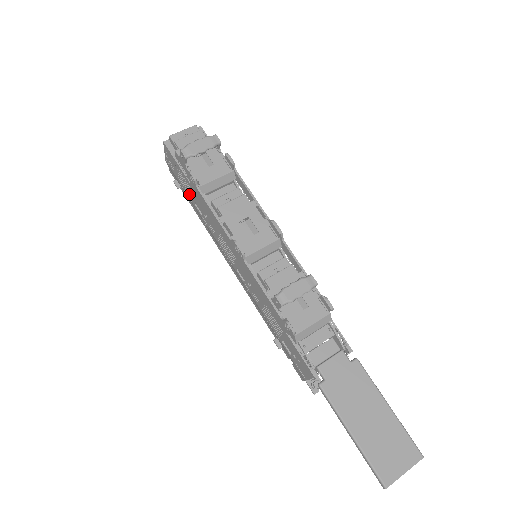
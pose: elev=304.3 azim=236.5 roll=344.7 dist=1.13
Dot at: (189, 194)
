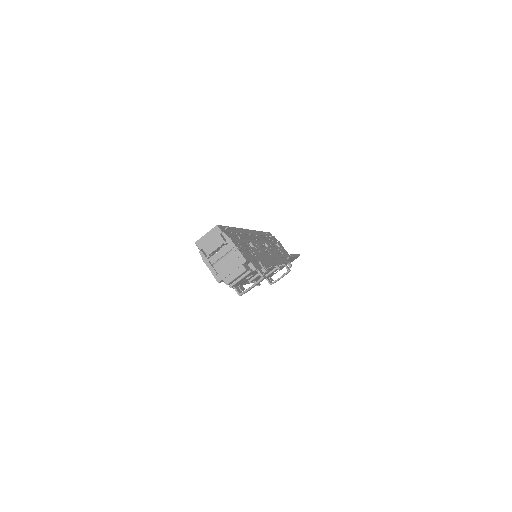
Dot at: occluded
